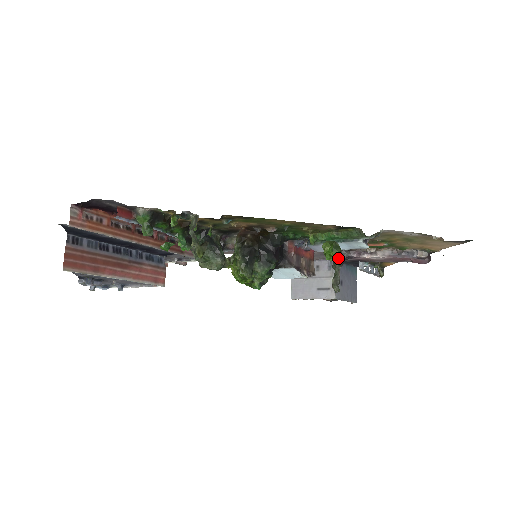
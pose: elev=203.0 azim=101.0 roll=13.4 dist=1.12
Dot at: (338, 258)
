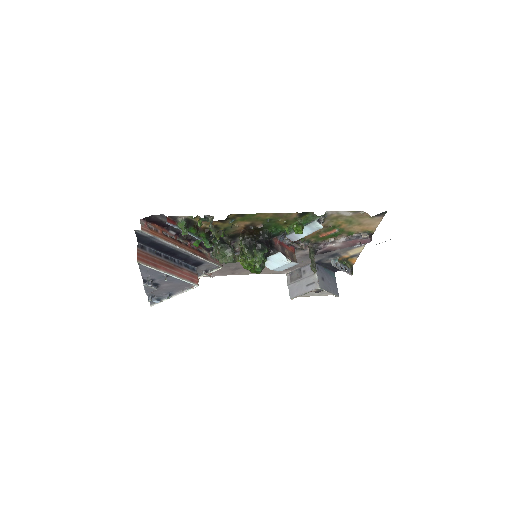
Dot at: (302, 231)
